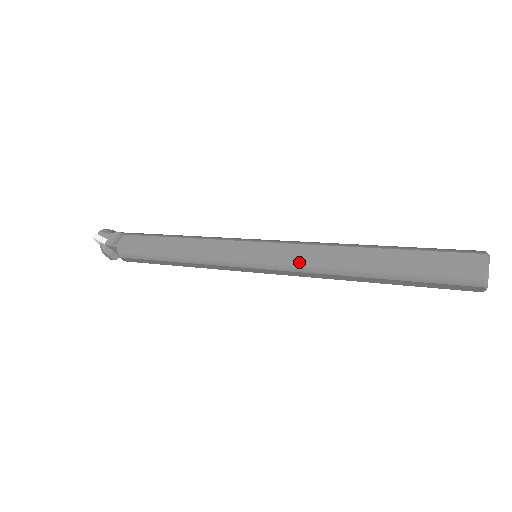
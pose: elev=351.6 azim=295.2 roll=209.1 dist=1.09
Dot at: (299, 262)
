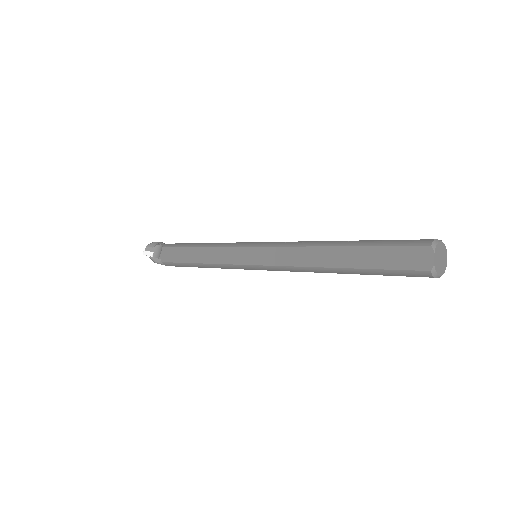
Dot at: (283, 264)
